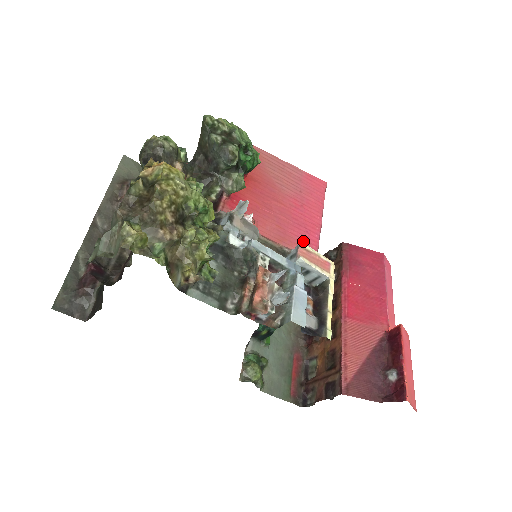
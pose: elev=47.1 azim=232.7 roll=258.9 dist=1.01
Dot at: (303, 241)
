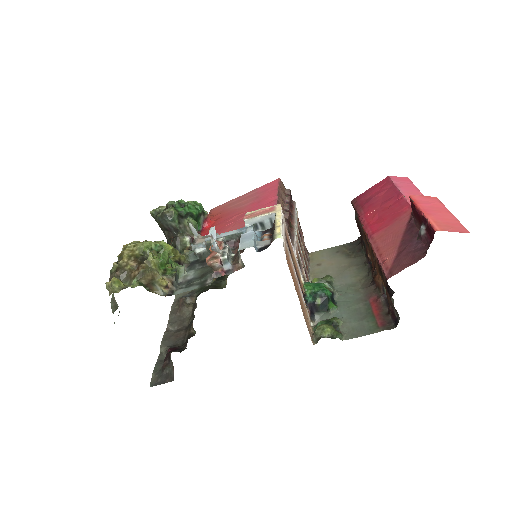
Dot at: occluded
